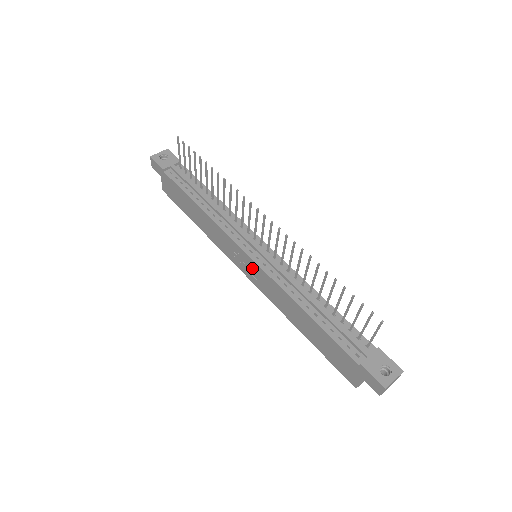
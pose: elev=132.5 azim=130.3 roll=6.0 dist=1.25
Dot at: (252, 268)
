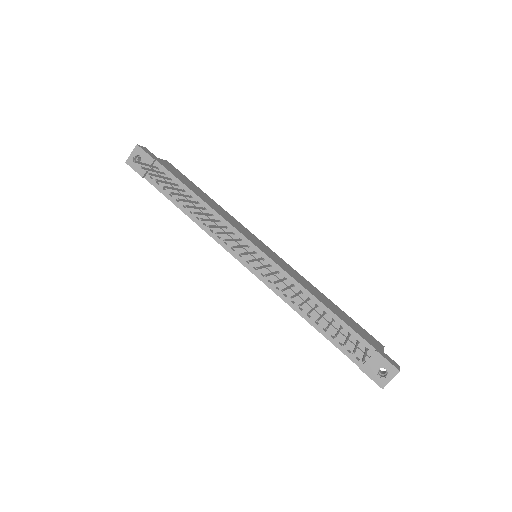
Dot at: occluded
